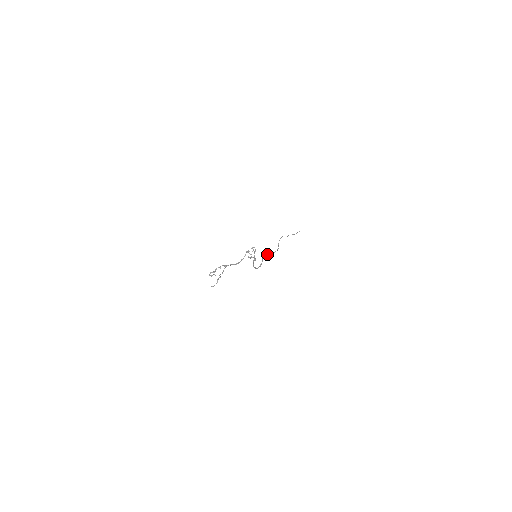
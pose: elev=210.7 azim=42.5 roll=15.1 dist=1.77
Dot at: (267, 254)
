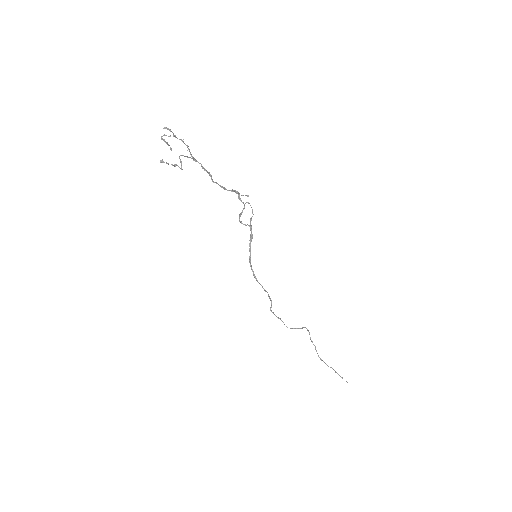
Dot at: occluded
